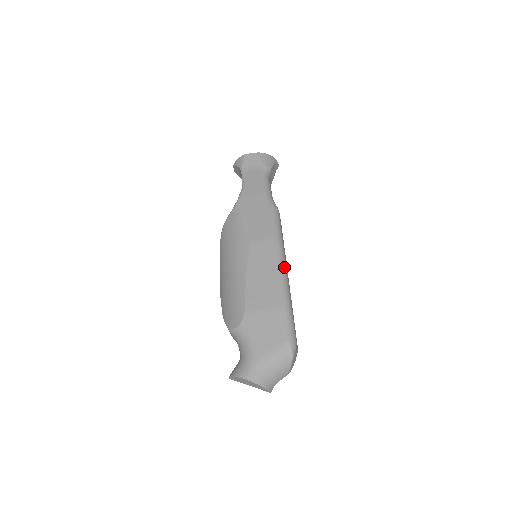
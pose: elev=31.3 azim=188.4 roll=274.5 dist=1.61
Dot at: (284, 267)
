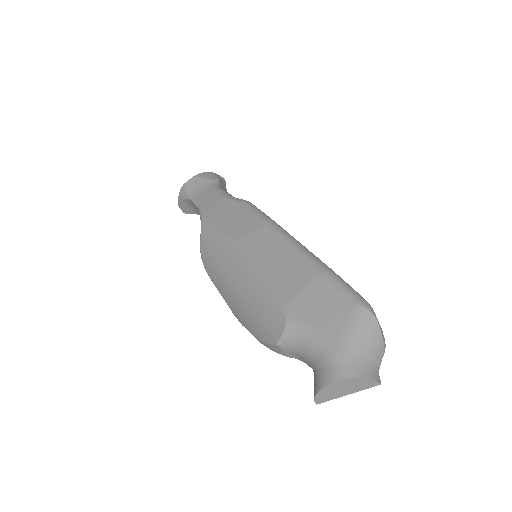
Dot at: (295, 240)
